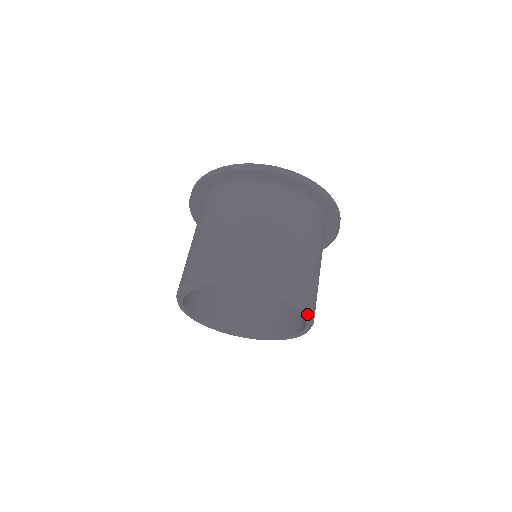
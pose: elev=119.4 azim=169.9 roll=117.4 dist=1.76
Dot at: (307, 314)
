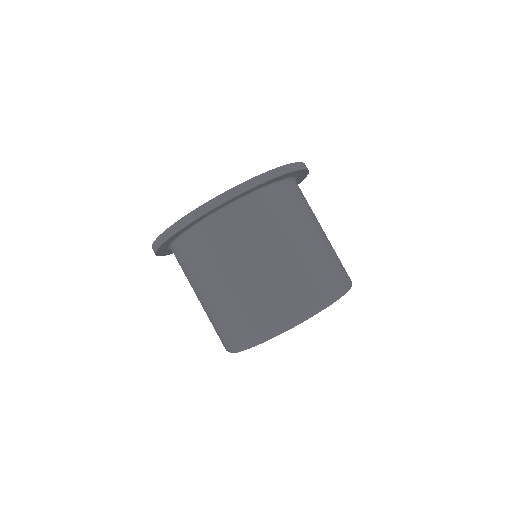
Dot at: occluded
